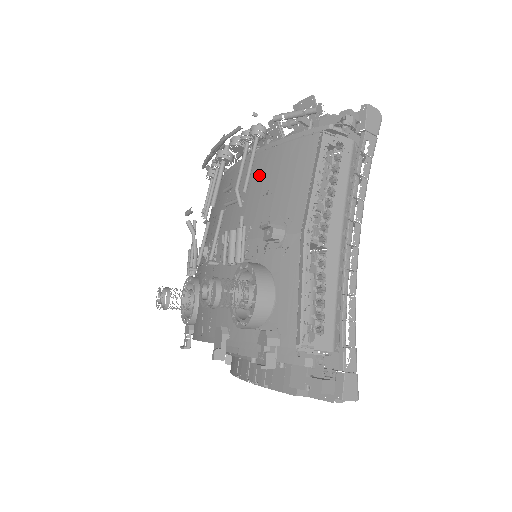
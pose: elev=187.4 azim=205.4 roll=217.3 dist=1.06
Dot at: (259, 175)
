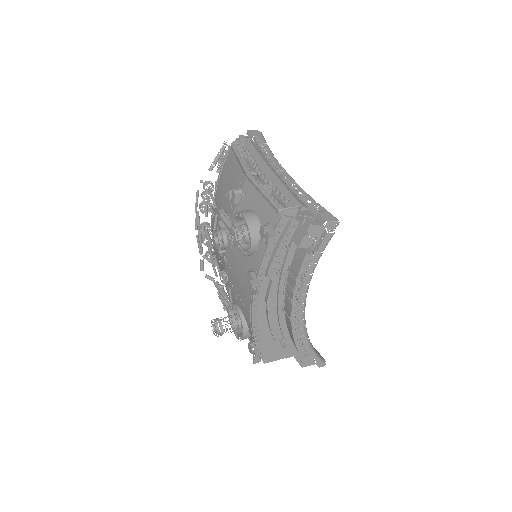
Dot at: (220, 198)
